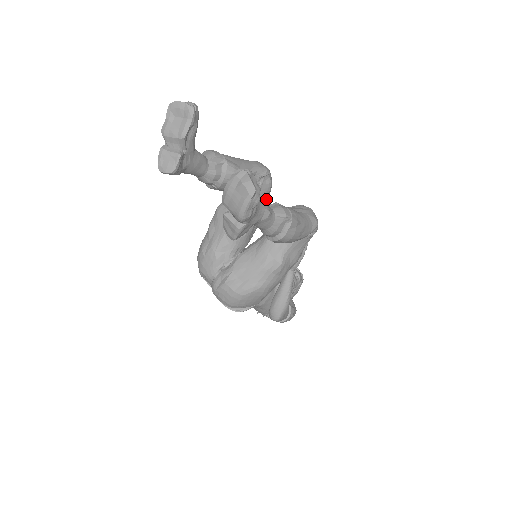
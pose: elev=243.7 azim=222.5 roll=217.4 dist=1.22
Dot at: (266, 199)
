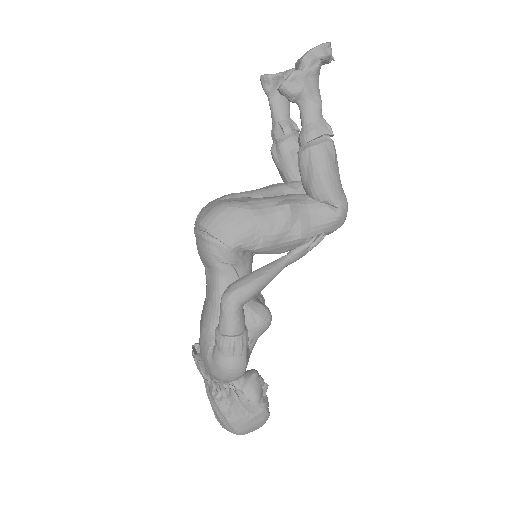
Dot at: occluded
